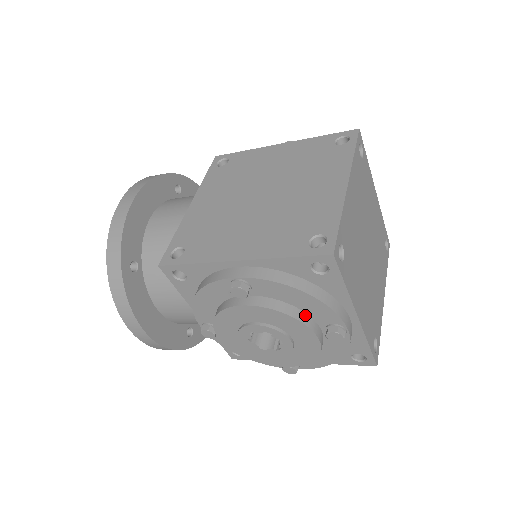
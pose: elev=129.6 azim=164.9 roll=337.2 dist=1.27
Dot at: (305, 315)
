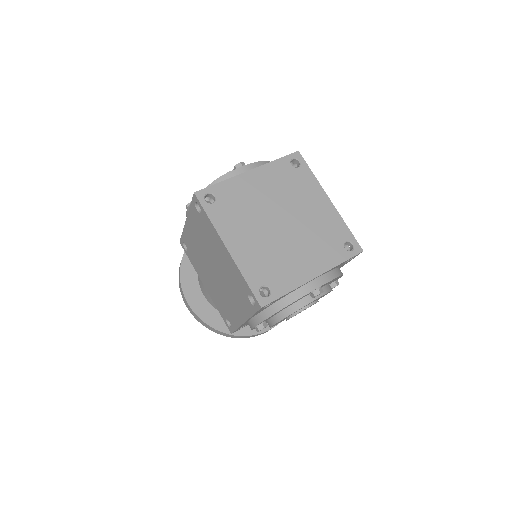
Dot at: (295, 304)
